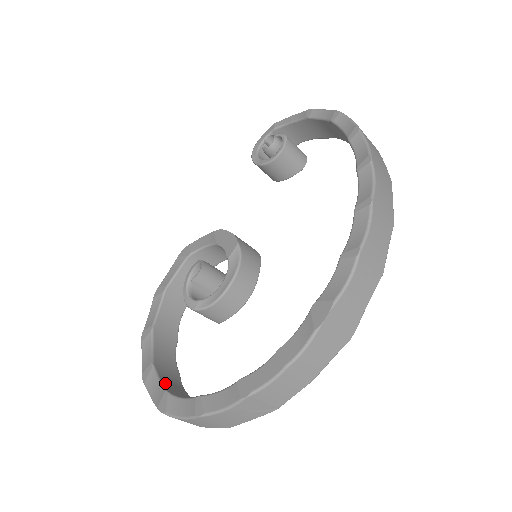
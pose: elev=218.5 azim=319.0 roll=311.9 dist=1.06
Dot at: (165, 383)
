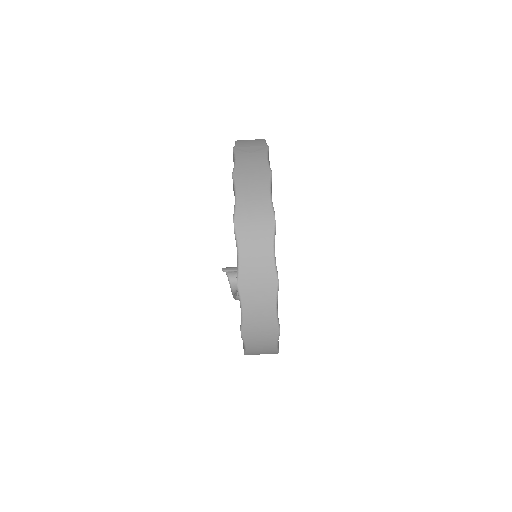
Dot at: occluded
